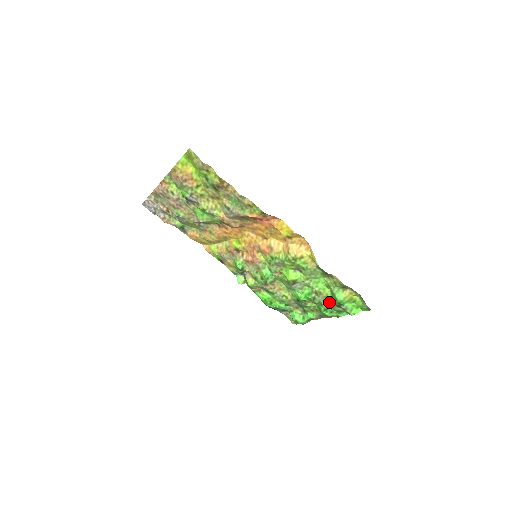
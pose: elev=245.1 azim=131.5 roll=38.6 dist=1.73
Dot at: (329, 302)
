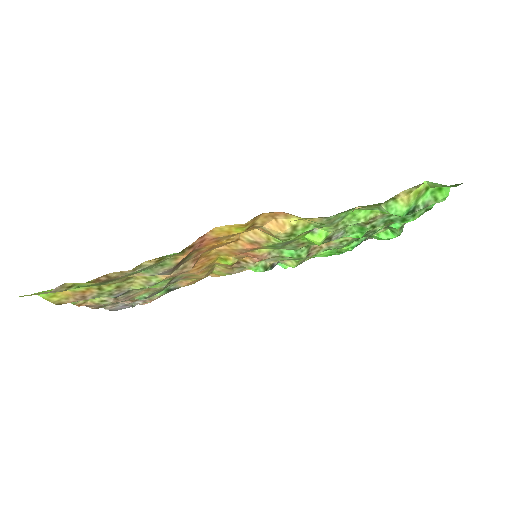
Dot at: occluded
